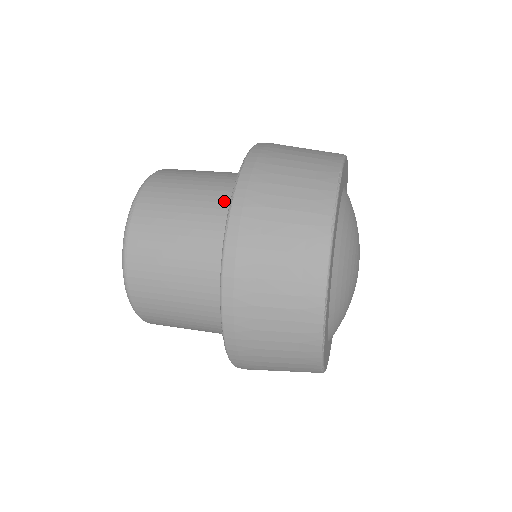
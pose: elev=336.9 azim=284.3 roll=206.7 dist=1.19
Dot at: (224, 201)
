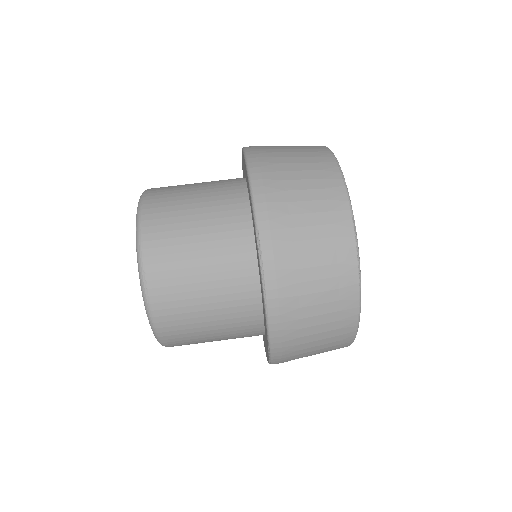
Dot at: (239, 260)
